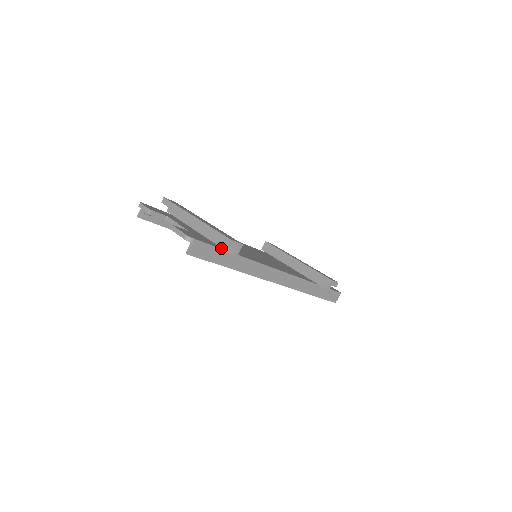
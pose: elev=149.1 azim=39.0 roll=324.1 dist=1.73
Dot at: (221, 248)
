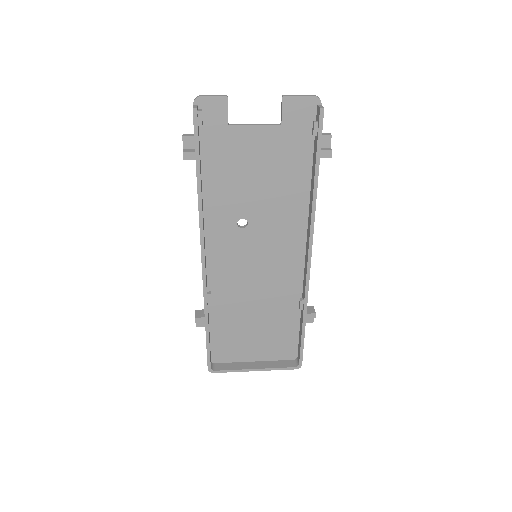
Dot at: occluded
